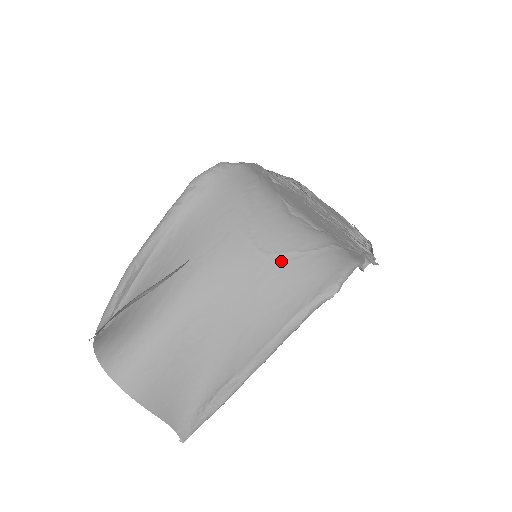
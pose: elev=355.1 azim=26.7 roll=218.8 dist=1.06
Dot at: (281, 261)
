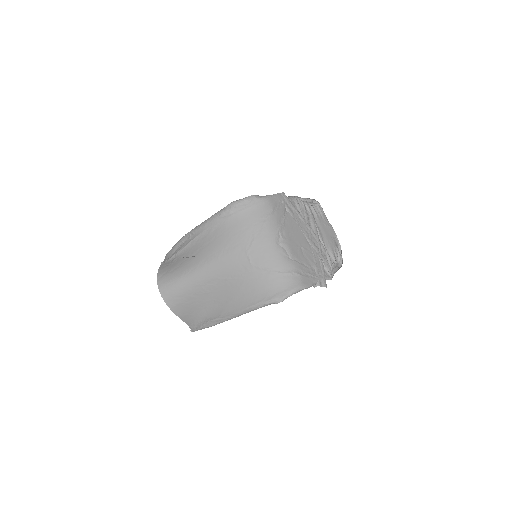
Dot at: (260, 272)
